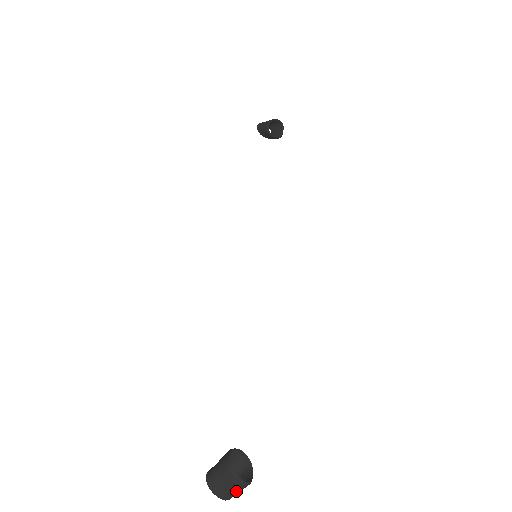
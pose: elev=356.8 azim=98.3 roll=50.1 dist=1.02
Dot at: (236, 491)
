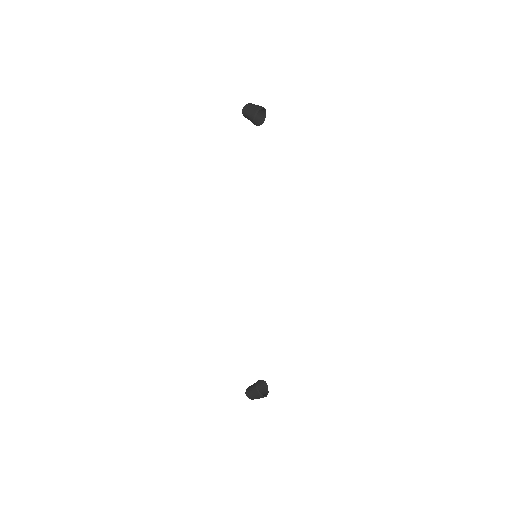
Dot at: occluded
